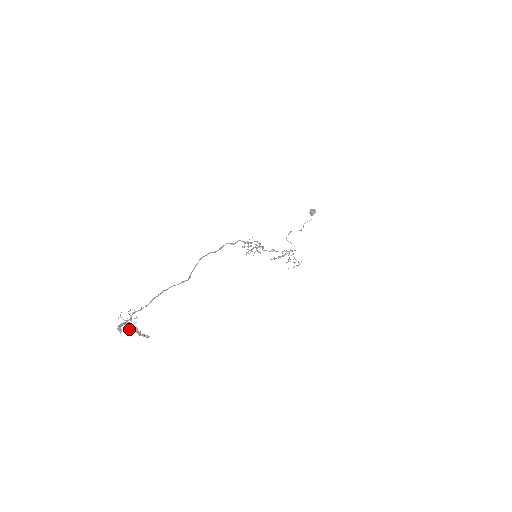
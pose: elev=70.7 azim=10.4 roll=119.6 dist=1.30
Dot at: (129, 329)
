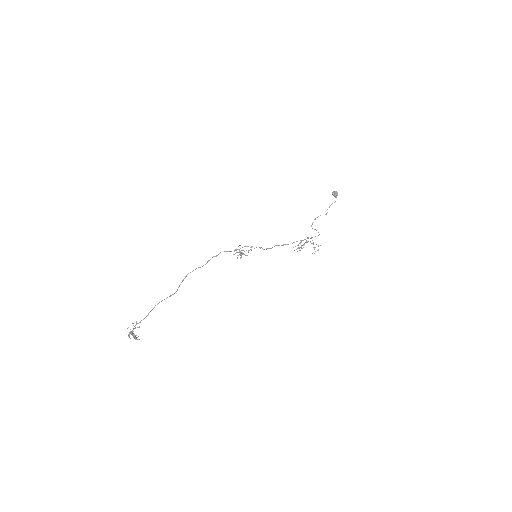
Dot at: occluded
